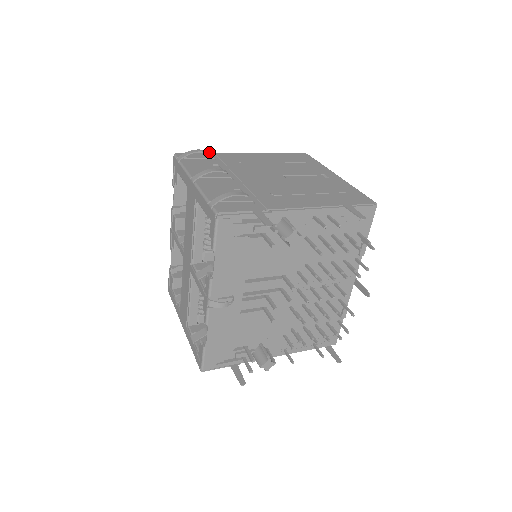
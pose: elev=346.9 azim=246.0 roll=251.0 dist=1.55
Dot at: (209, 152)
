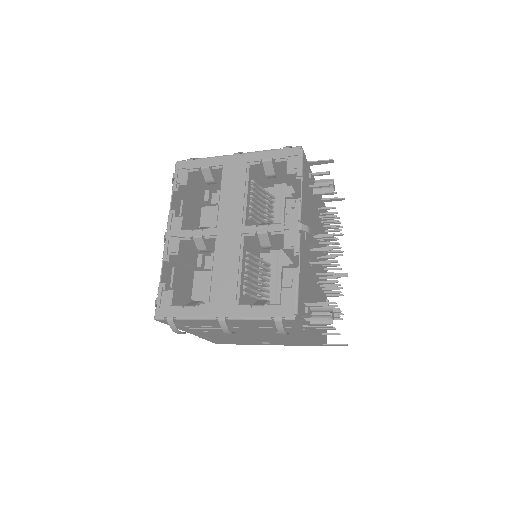
Dot at: occluded
